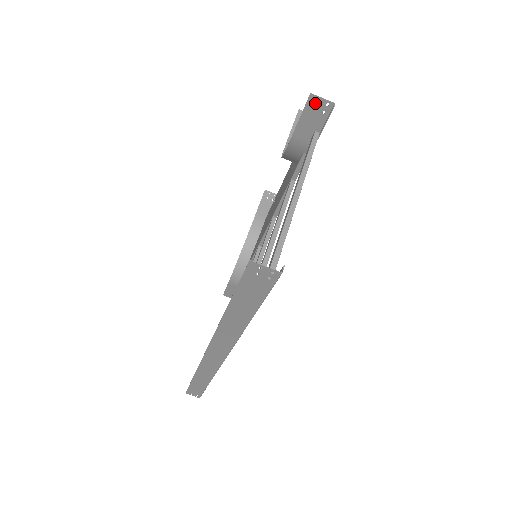
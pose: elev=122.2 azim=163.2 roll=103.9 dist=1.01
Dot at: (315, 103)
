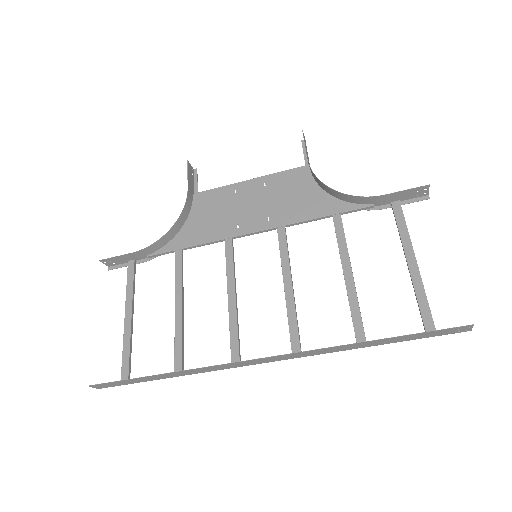
Dot at: (423, 189)
